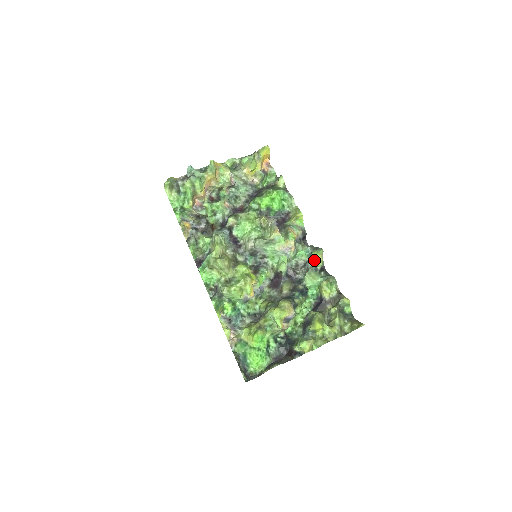
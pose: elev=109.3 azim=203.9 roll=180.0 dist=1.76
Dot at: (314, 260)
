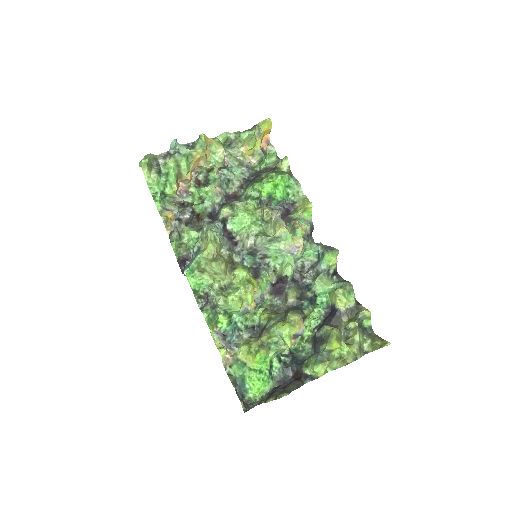
Dot at: (327, 262)
